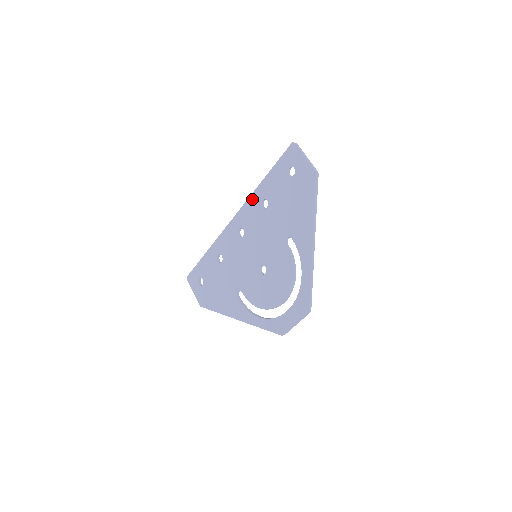
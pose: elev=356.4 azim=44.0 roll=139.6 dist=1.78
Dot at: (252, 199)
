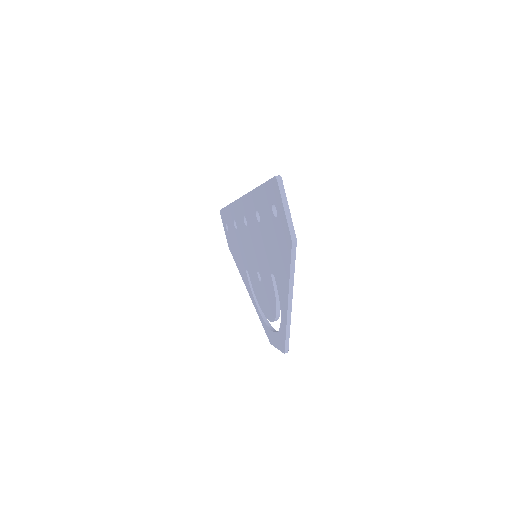
Dot at: (250, 198)
